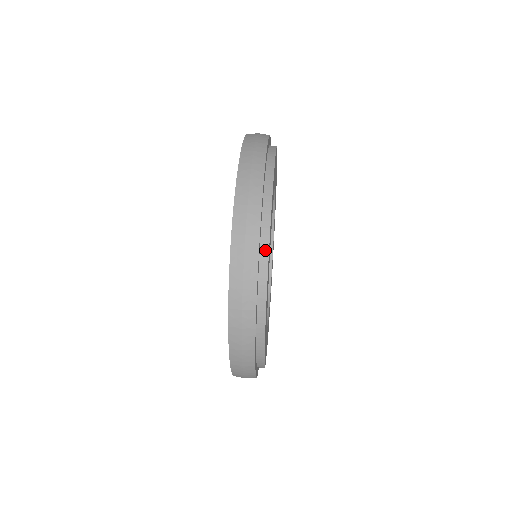
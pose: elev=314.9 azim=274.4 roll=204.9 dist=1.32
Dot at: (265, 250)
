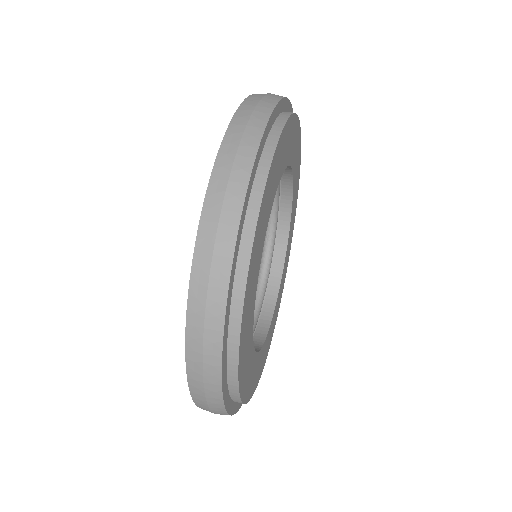
Dot at: (260, 184)
